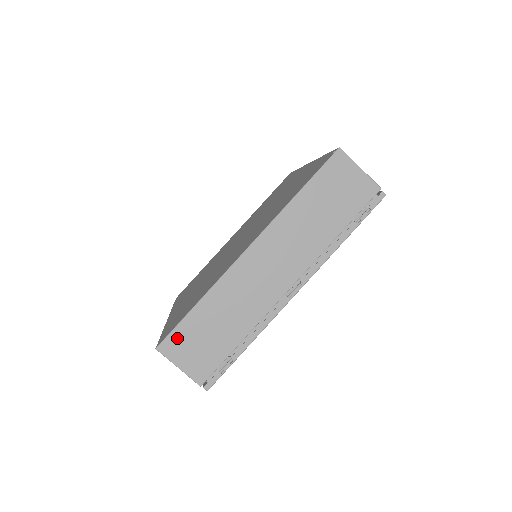
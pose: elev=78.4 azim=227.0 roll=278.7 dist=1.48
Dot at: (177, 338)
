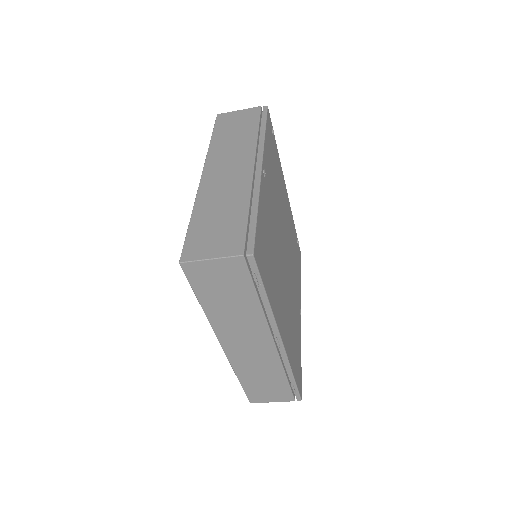
Dot at: (253, 395)
